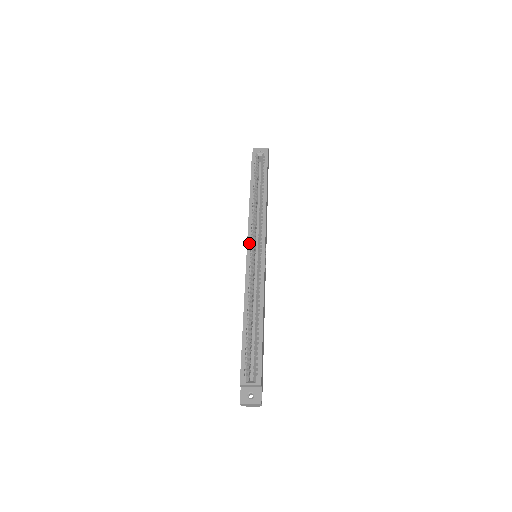
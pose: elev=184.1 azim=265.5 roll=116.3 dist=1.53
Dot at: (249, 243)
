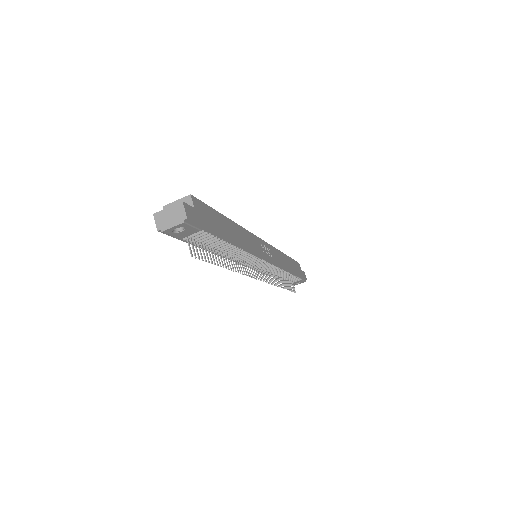
Dot at: occluded
